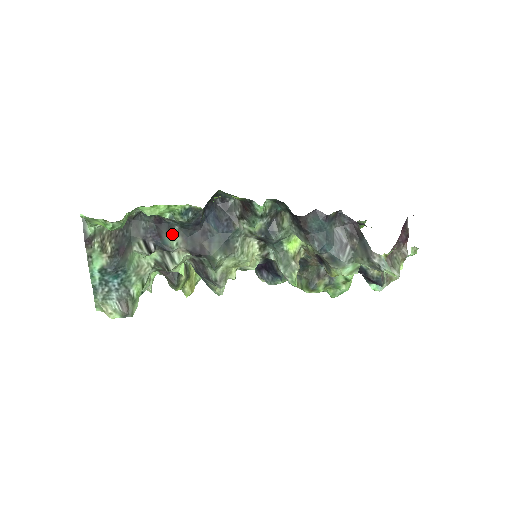
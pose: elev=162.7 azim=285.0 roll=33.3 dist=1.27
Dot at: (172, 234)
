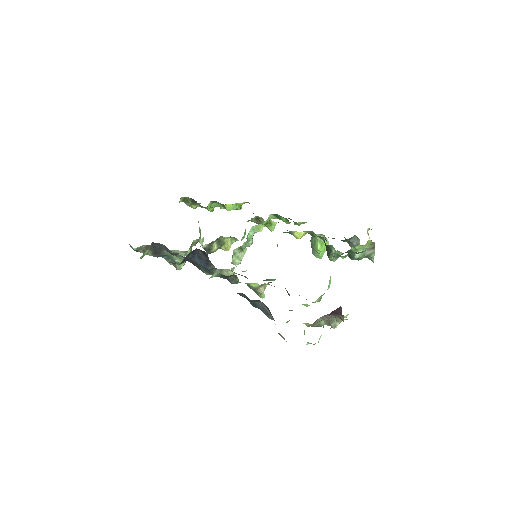
Dot at: (178, 256)
